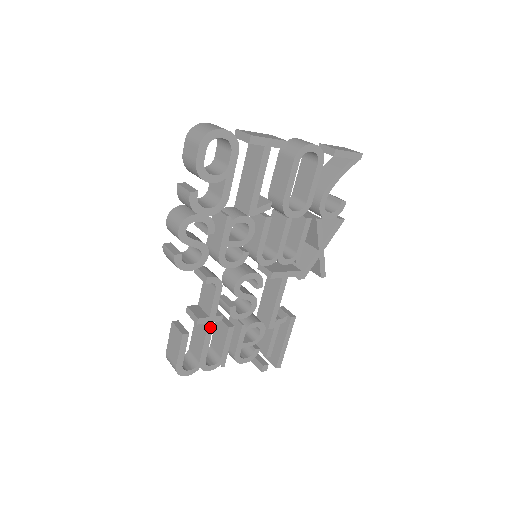
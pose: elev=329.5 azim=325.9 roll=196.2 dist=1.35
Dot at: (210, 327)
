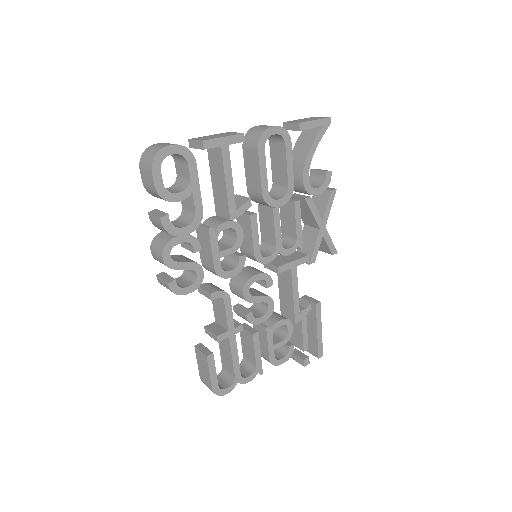
Dot at: (233, 340)
